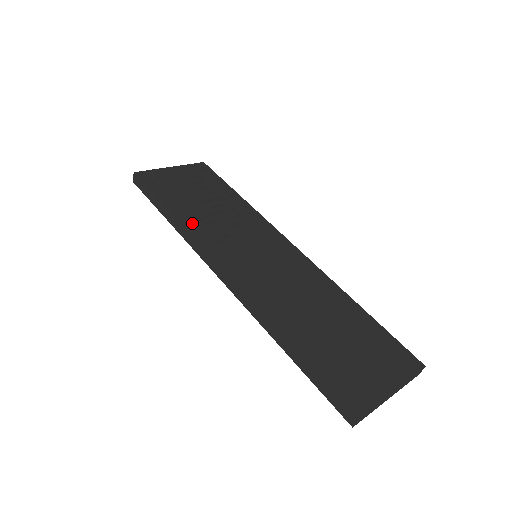
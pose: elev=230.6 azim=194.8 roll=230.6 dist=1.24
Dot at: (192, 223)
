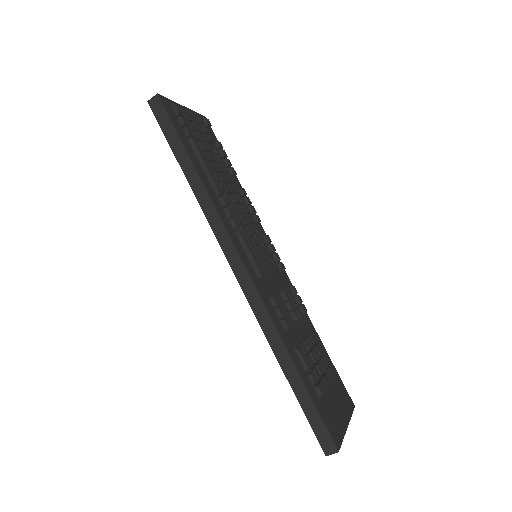
Dot at: (214, 194)
